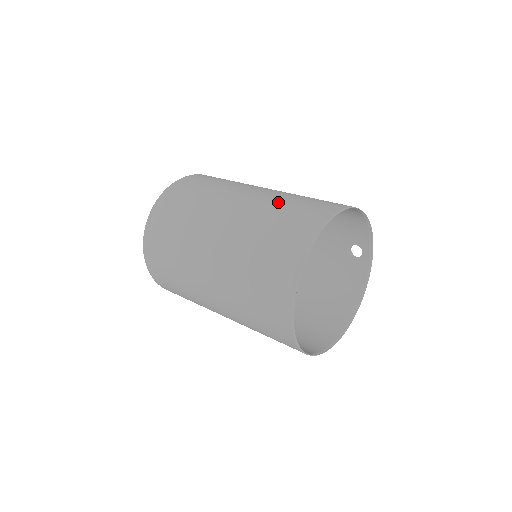
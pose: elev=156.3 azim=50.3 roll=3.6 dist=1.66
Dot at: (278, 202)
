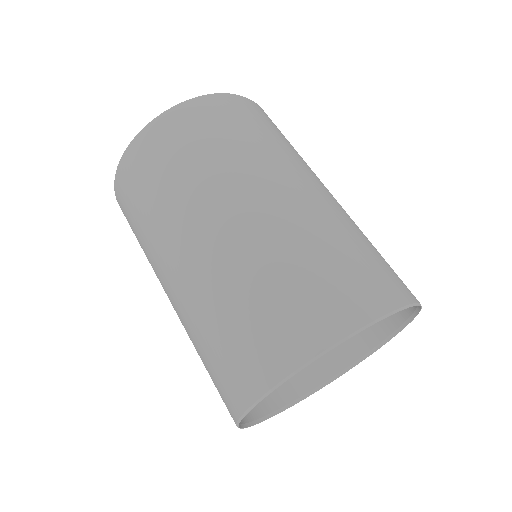
Dot at: (244, 279)
